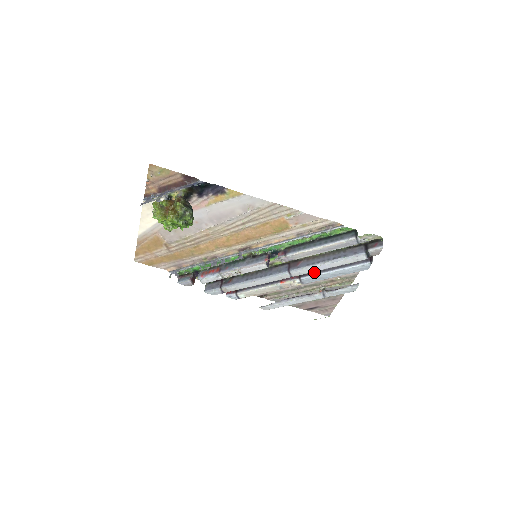
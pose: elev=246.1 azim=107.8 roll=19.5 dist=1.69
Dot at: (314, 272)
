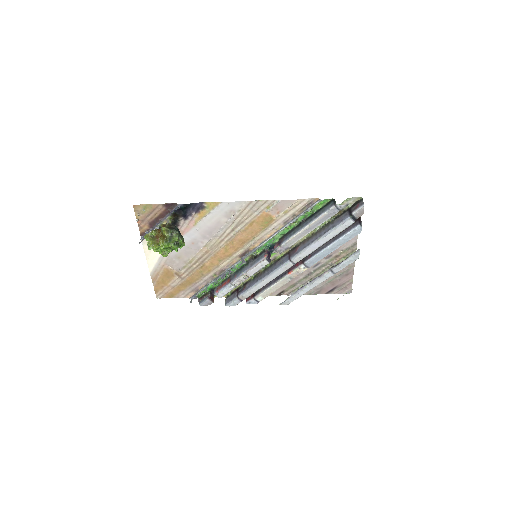
Dot at: (314, 253)
